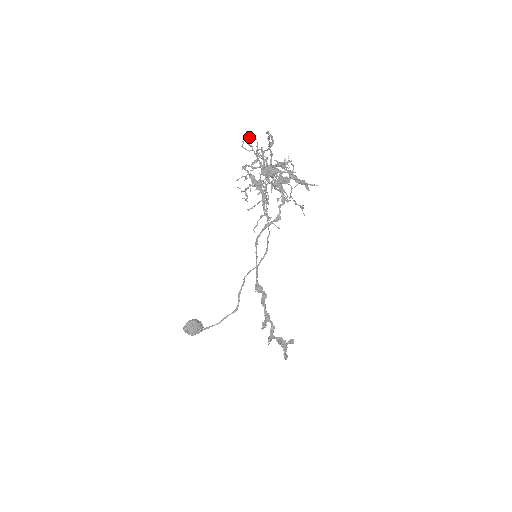
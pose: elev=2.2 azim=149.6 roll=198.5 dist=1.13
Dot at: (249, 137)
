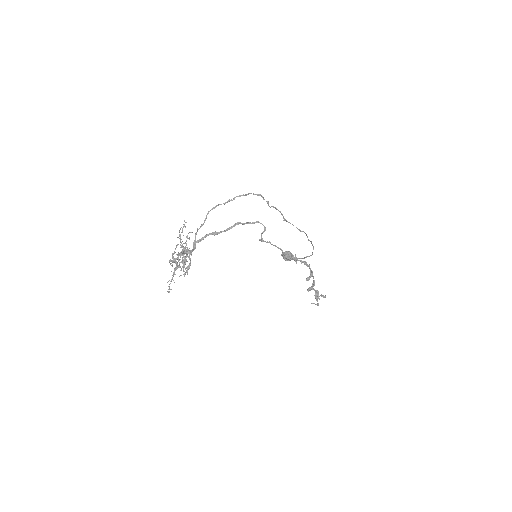
Dot at: (184, 224)
